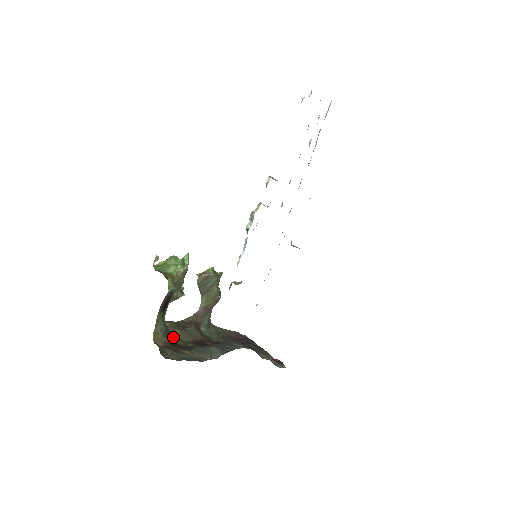
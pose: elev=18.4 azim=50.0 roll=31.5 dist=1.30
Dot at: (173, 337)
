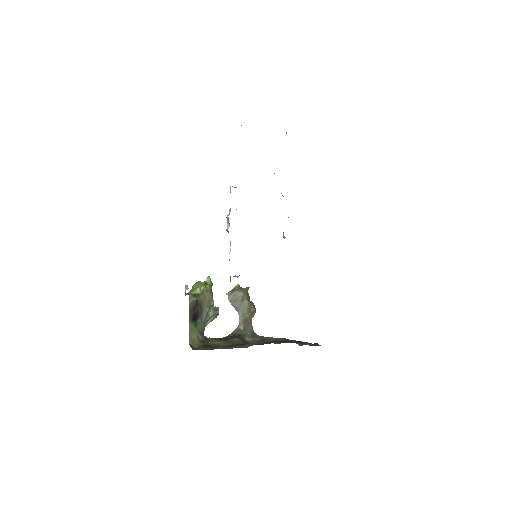
Dot at: (212, 343)
